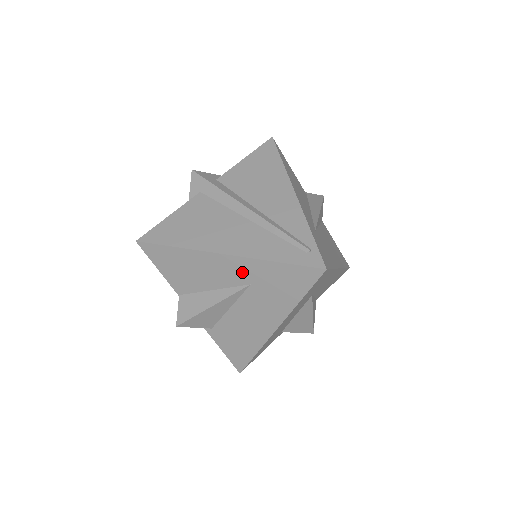
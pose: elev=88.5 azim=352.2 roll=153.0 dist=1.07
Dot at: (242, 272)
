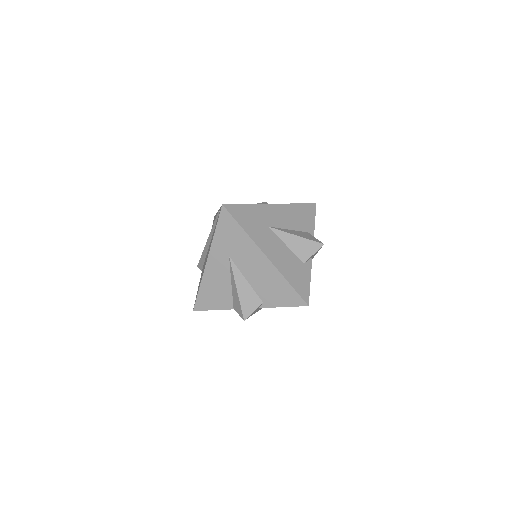
Dot at: (220, 257)
